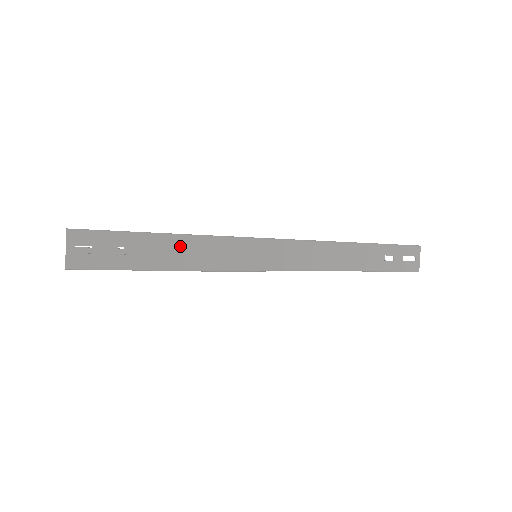
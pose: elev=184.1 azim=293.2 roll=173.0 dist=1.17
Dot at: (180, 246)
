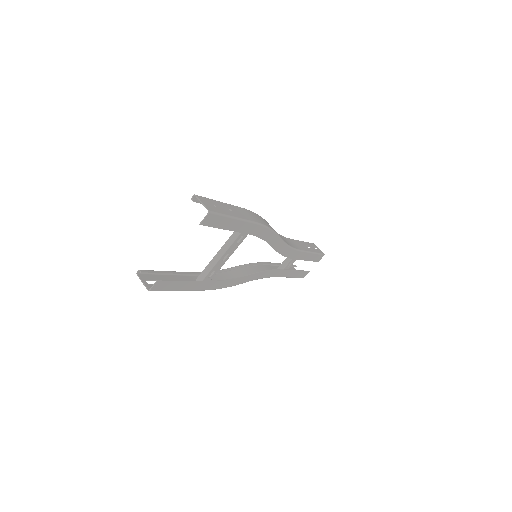
Dot at: (242, 211)
